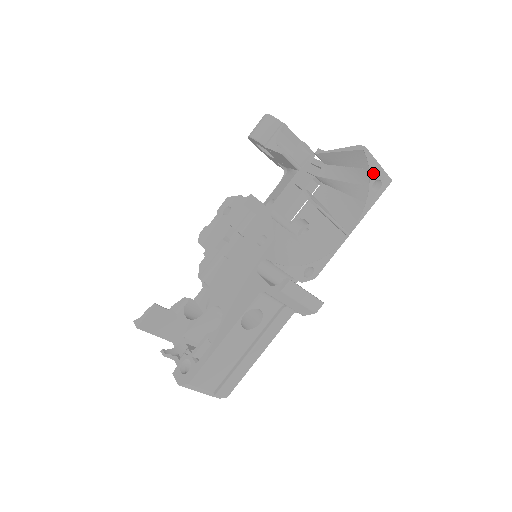
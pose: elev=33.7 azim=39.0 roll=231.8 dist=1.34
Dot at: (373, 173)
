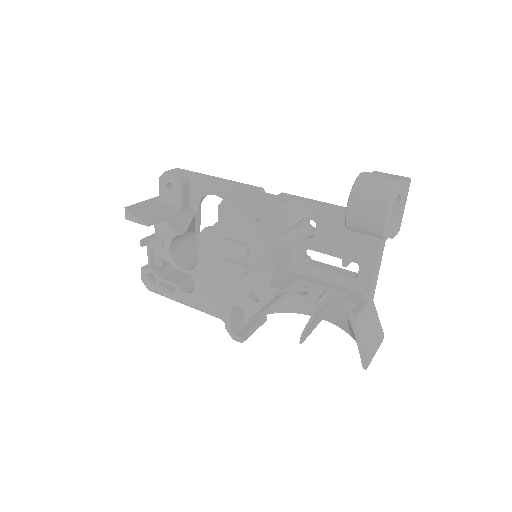
Dot at: occluded
